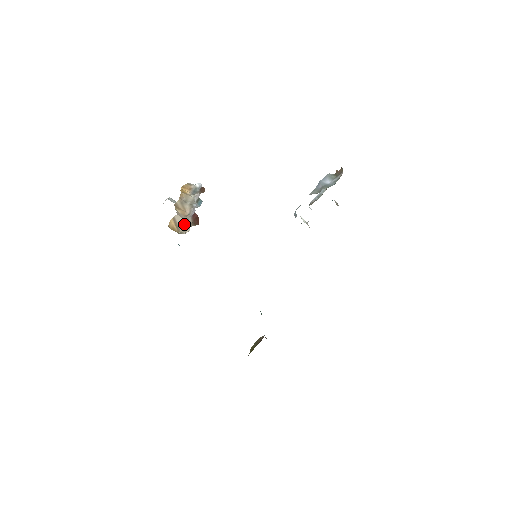
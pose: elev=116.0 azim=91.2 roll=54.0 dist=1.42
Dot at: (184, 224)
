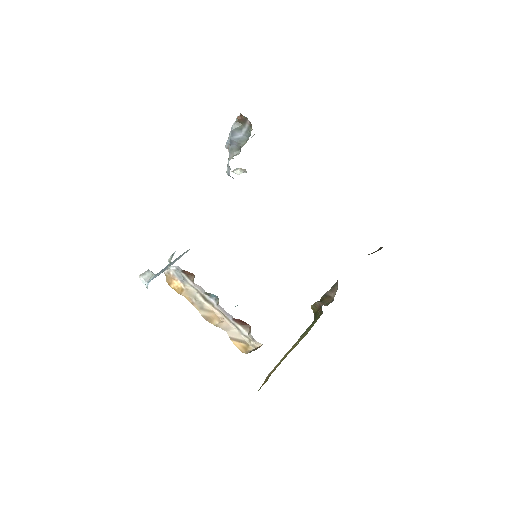
Dot at: (239, 333)
